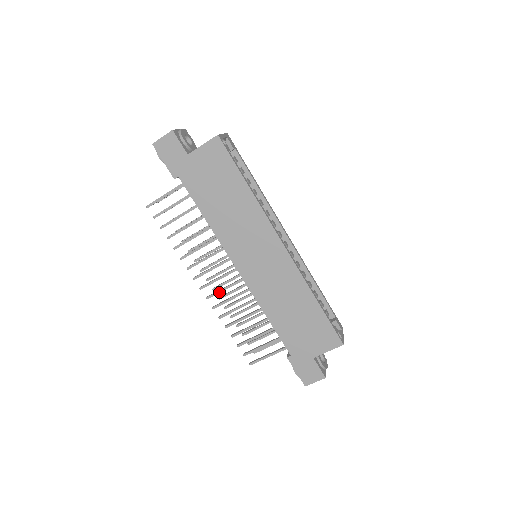
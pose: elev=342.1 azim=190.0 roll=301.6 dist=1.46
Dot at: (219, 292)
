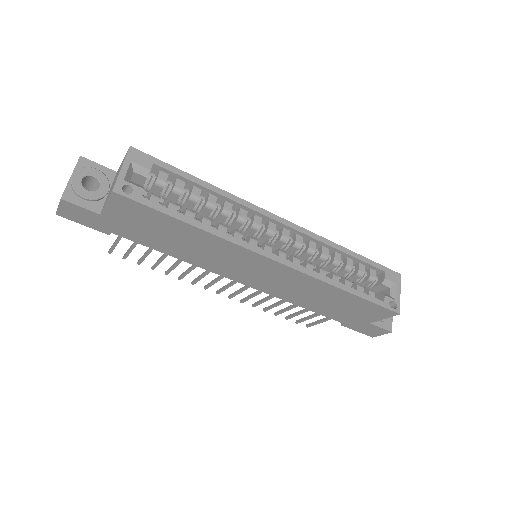
Dot at: (237, 294)
